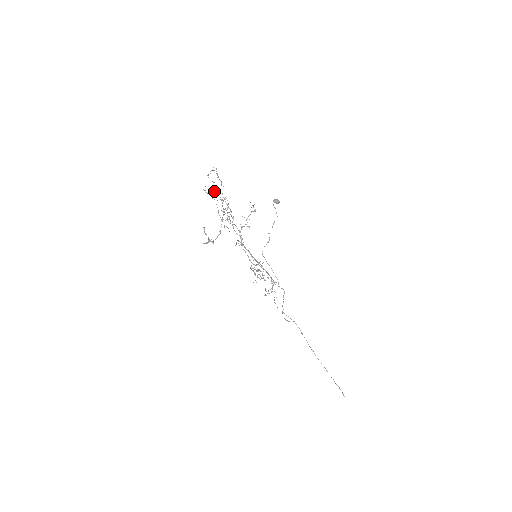
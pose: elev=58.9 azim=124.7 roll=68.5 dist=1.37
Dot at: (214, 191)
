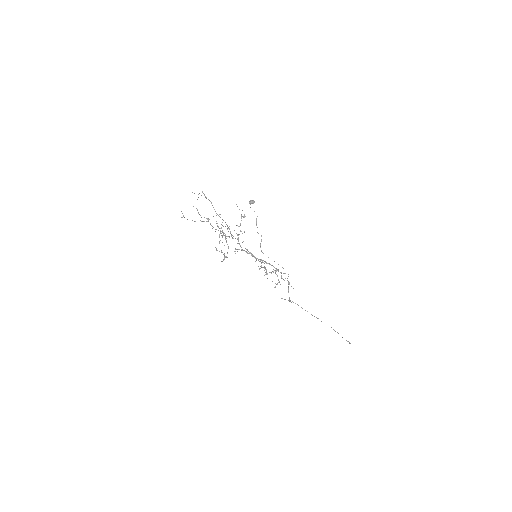
Dot at: occluded
